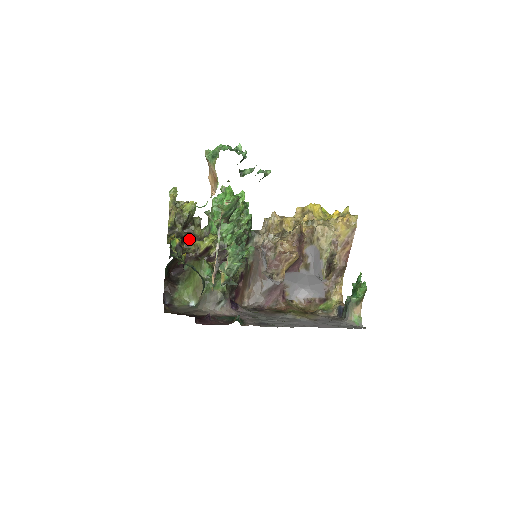
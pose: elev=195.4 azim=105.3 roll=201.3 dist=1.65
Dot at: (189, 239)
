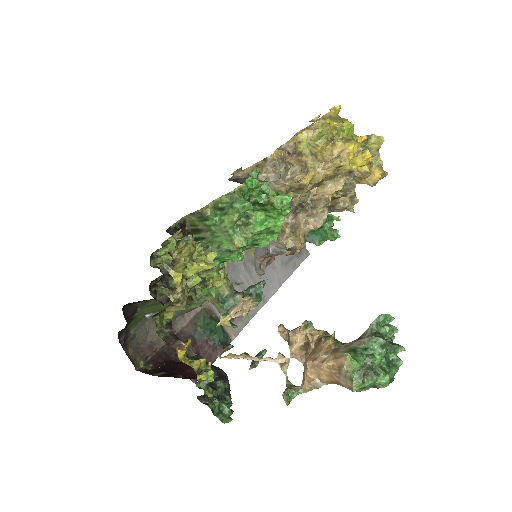
Dot at: occluded
